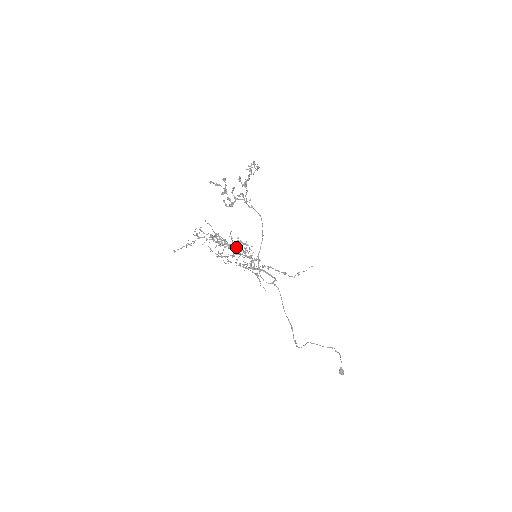
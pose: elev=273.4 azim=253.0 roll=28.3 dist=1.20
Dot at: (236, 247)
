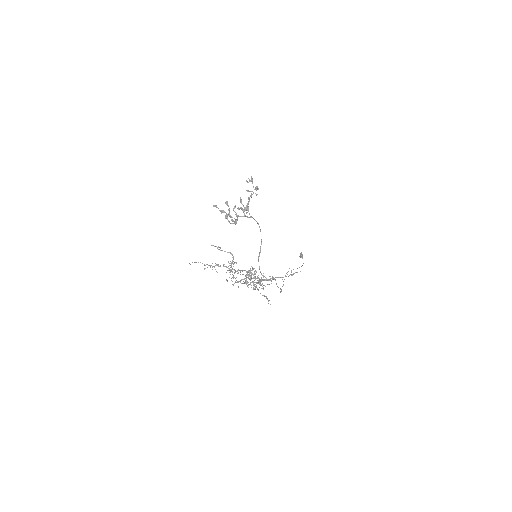
Dot at: occluded
